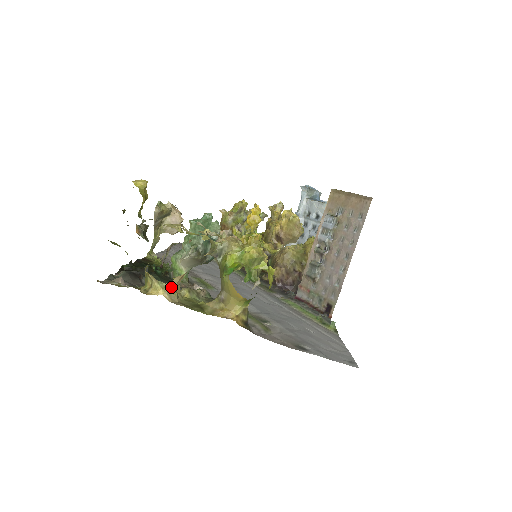
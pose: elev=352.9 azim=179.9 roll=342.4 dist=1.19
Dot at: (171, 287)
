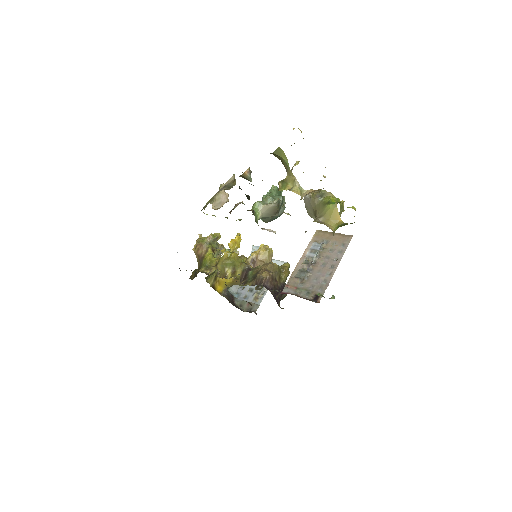
Dot at: (303, 195)
